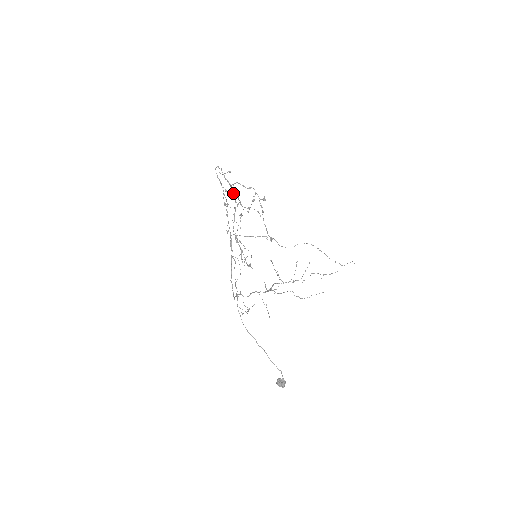
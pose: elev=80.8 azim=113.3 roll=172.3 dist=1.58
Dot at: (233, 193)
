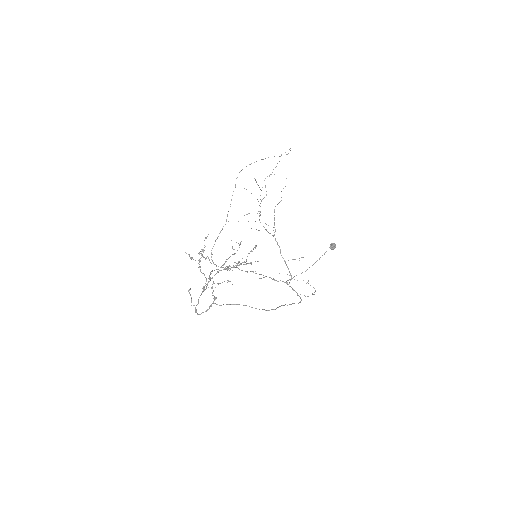
Dot at: occluded
